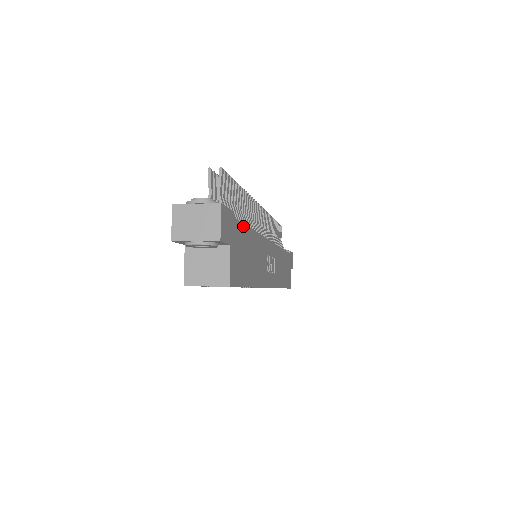
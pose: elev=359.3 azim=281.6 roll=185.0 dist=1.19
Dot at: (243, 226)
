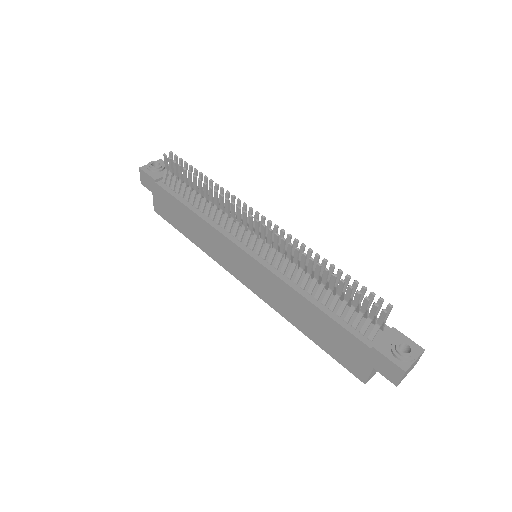
Dot at: occluded
